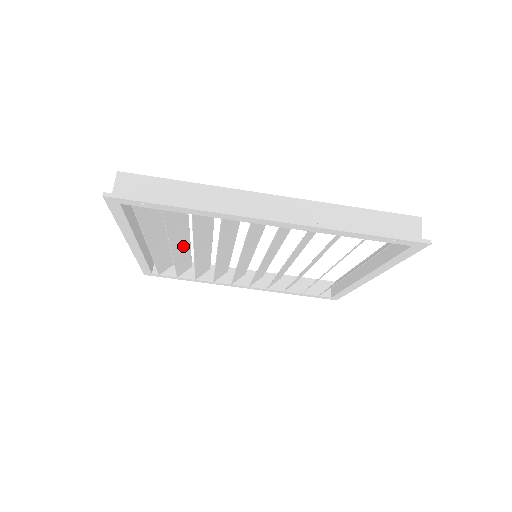
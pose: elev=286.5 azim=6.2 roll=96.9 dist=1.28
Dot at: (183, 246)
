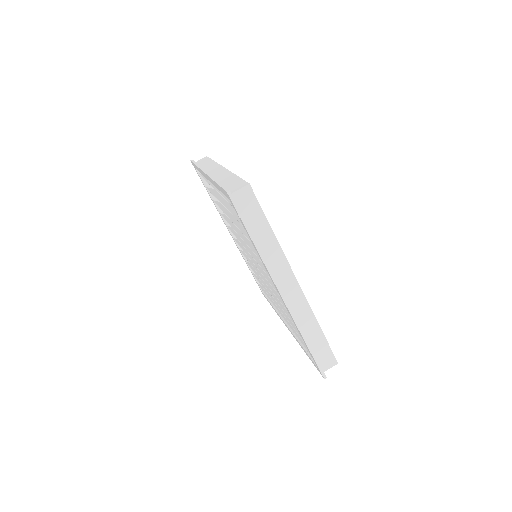
Dot at: occluded
